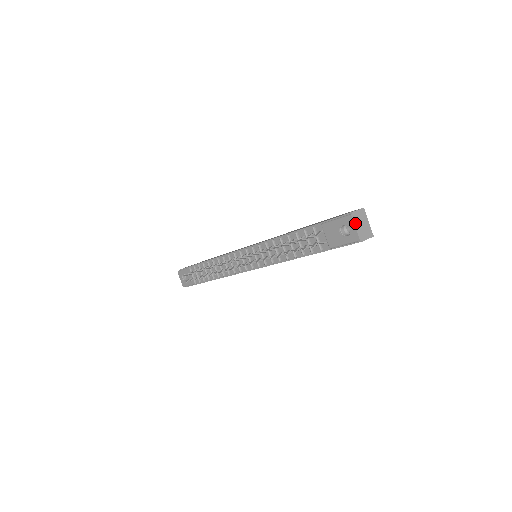
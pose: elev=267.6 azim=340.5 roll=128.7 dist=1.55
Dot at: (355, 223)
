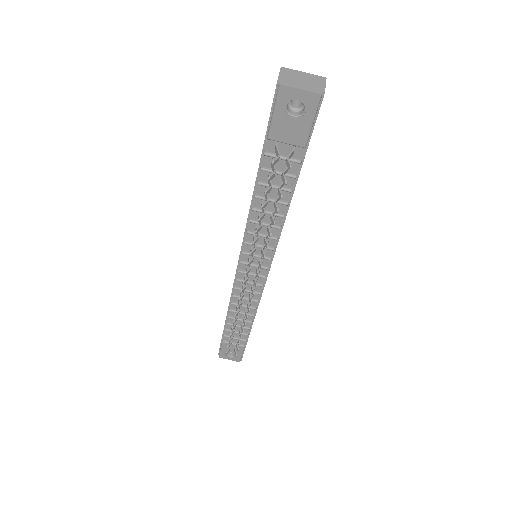
Dot at: (294, 87)
